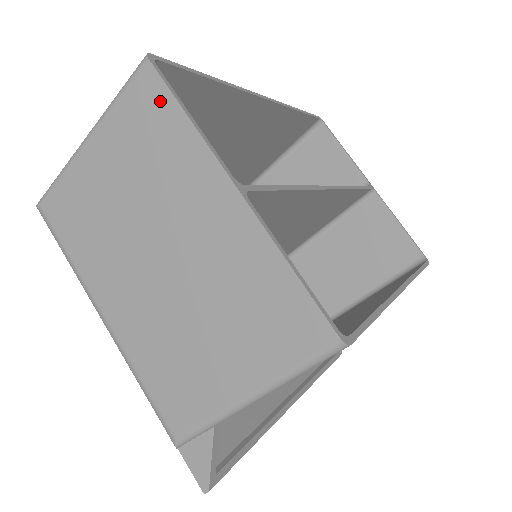
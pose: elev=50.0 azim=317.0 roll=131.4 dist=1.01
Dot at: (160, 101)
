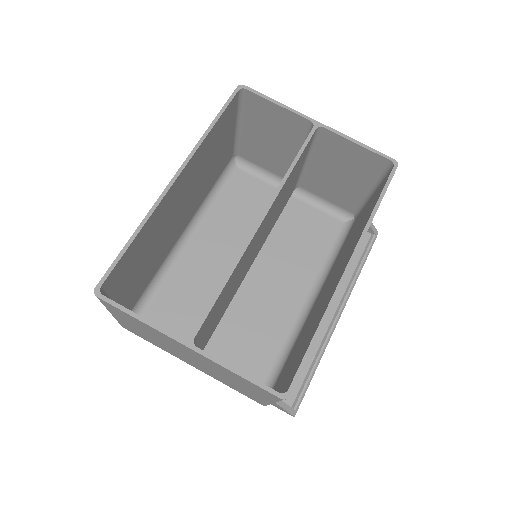
Dot at: (121, 312)
